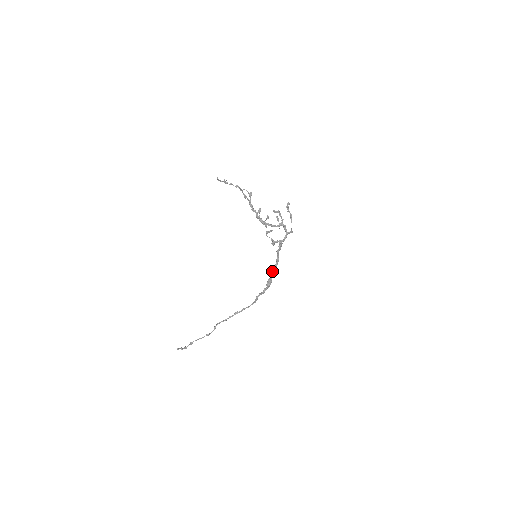
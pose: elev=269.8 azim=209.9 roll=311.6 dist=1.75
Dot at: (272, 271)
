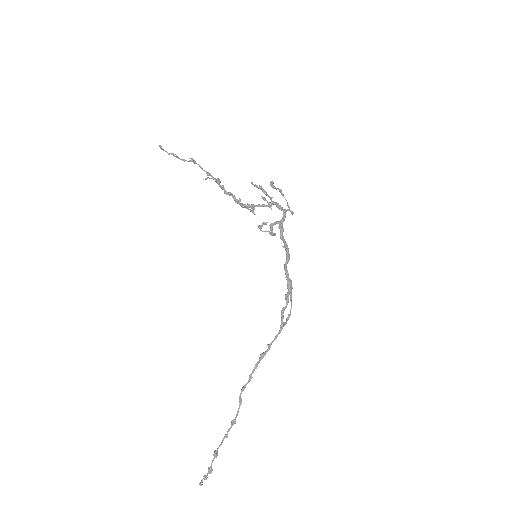
Dot at: (285, 265)
